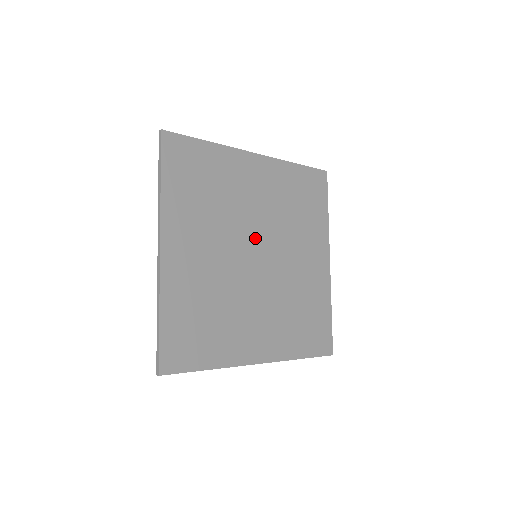
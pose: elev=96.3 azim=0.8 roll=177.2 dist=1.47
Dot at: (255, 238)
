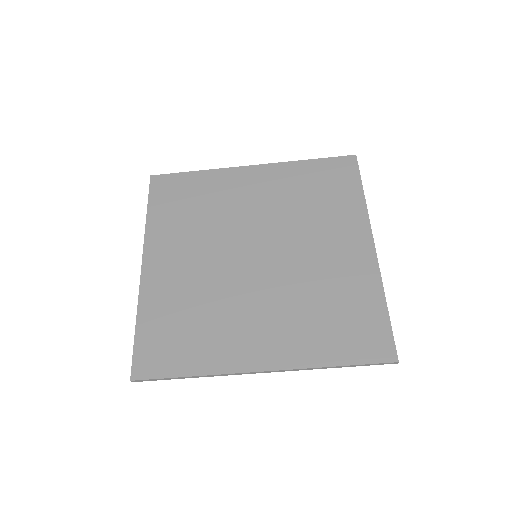
Dot at: (252, 239)
